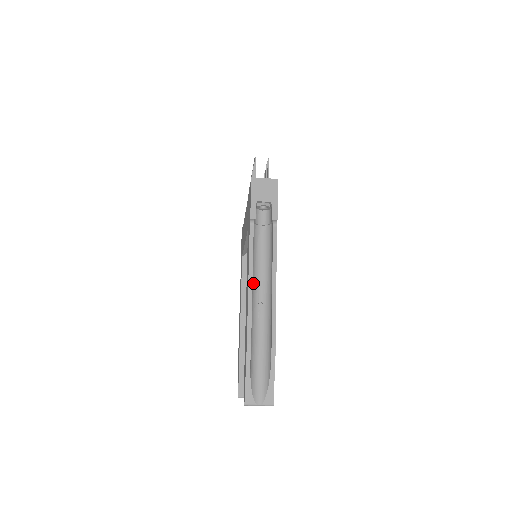
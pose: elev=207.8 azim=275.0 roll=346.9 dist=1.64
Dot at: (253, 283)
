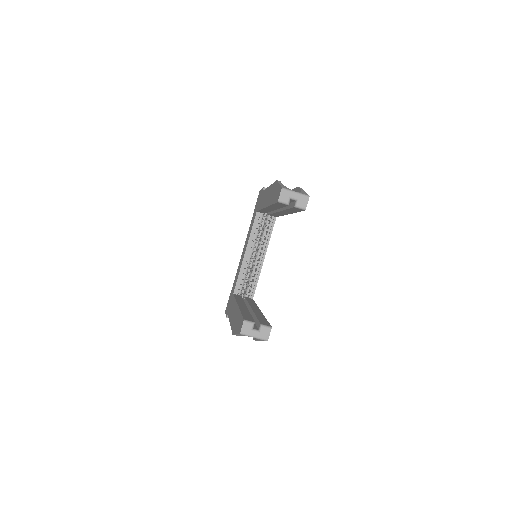
Dot at: occluded
